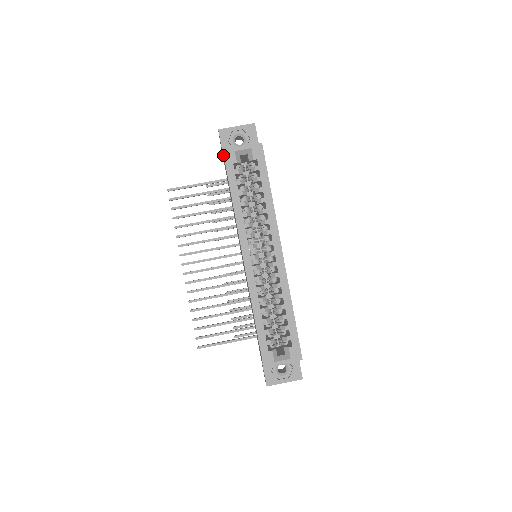
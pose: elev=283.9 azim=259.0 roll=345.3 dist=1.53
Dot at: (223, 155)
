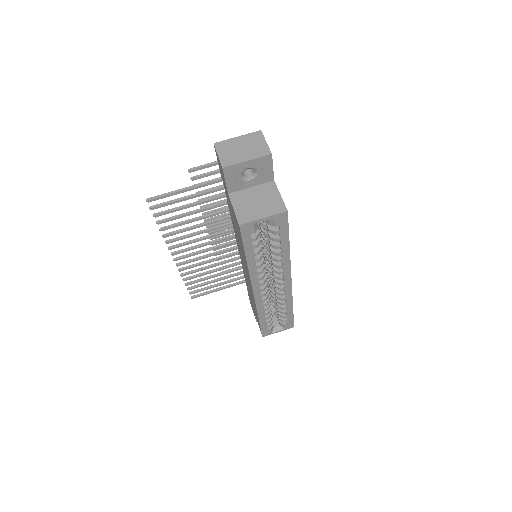
Dot at: (236, 220)
